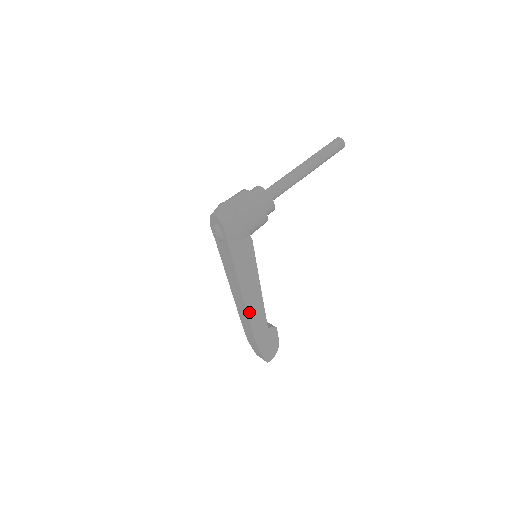
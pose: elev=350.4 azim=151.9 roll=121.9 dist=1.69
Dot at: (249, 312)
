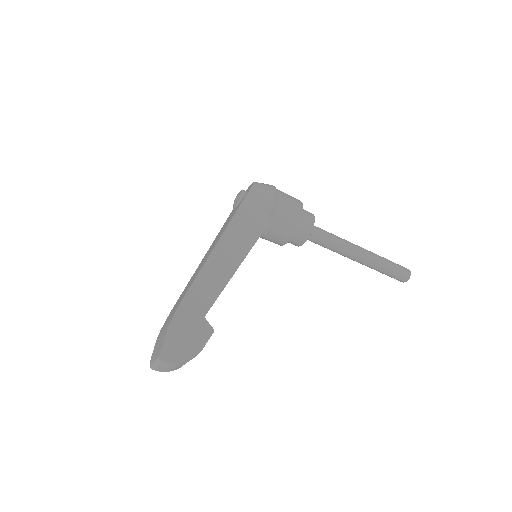
Dot at: (202, 273)
